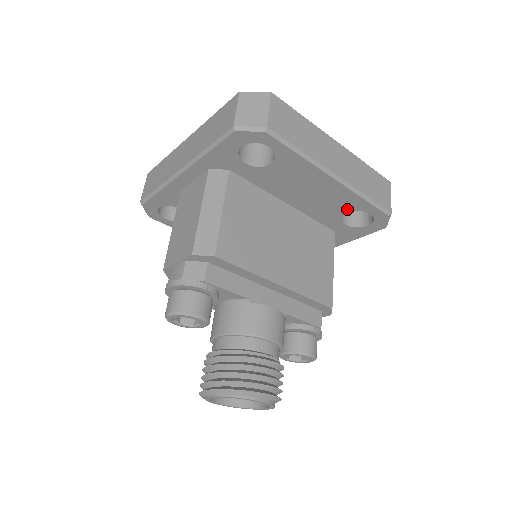
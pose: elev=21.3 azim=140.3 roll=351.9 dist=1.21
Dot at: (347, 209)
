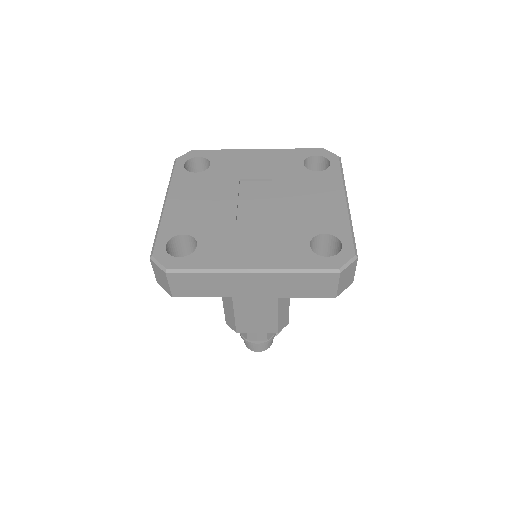
Dot at: occluded
